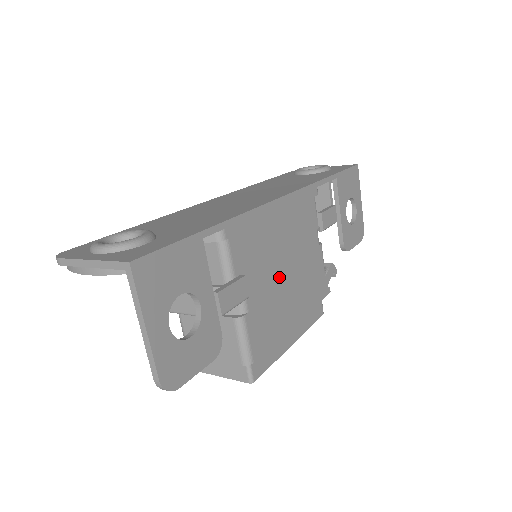
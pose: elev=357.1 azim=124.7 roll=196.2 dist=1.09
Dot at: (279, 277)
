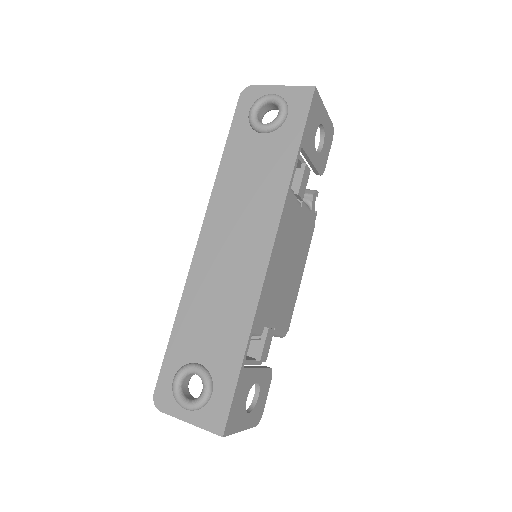
Dot at: (284, 279)
